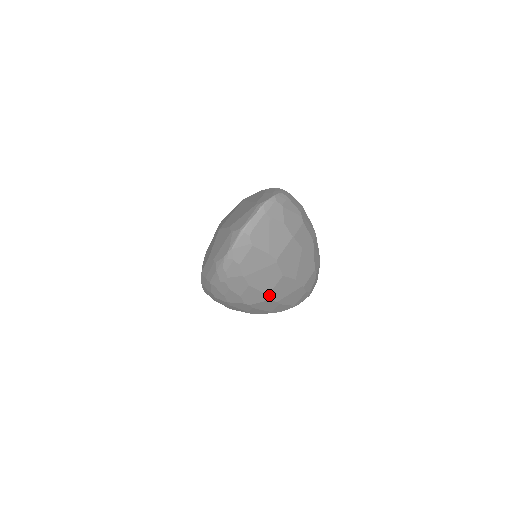
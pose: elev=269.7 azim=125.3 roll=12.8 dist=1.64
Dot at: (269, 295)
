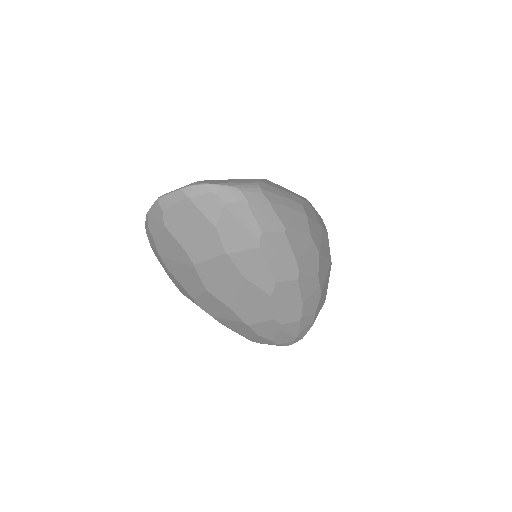
Dot at: (195, 300)
